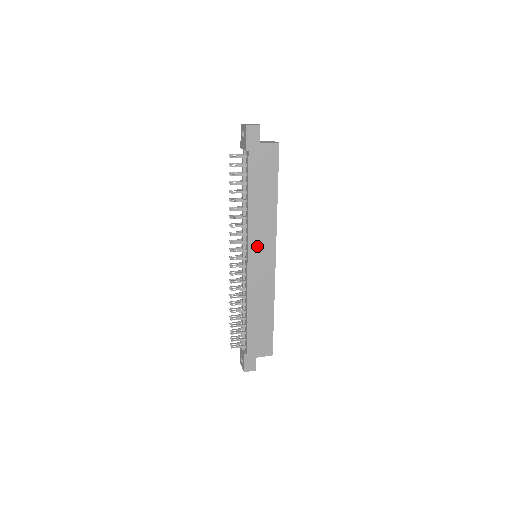
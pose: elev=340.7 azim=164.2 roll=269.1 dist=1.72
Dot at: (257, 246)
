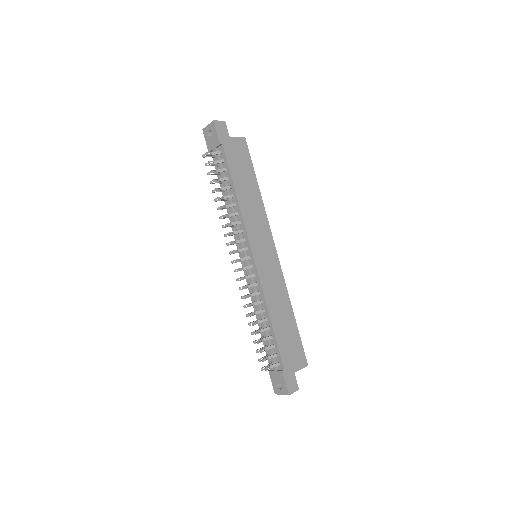
Dot at: (257, 240)
